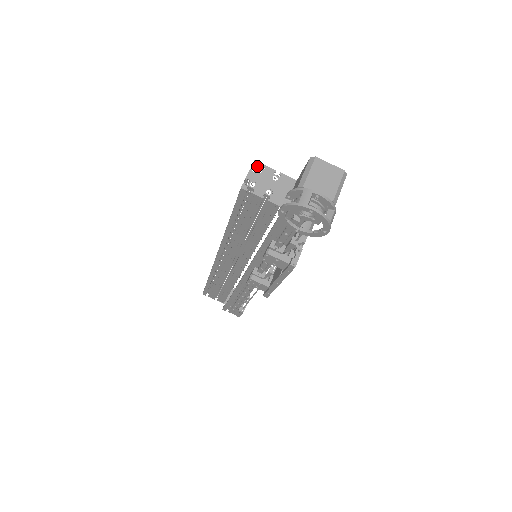
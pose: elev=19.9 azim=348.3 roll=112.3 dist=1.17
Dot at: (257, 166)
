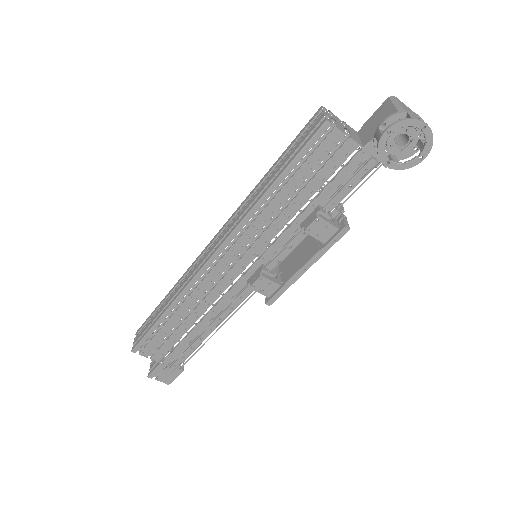
Dot at: (326, 110)
